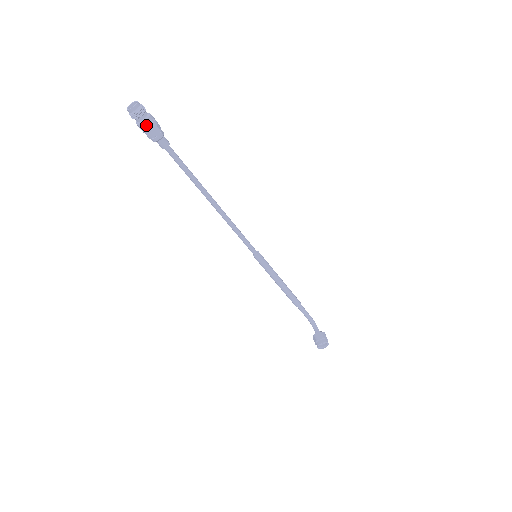
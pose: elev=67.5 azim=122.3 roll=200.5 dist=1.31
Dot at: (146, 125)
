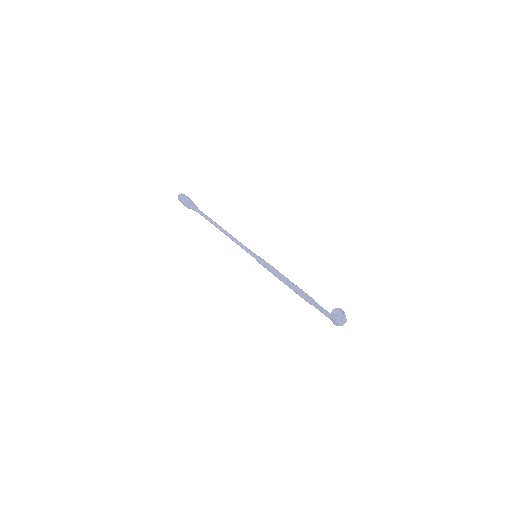
Dot at: (184, 198)
